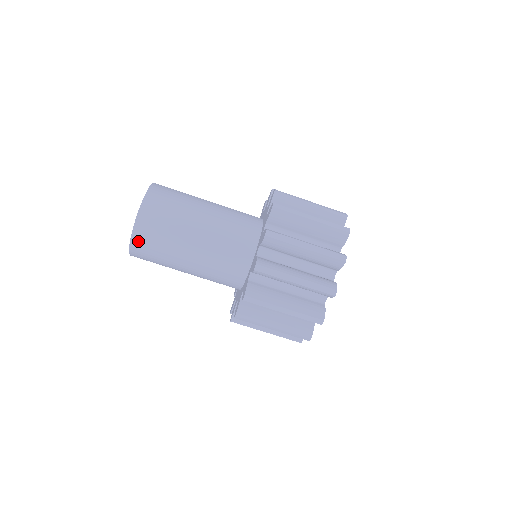
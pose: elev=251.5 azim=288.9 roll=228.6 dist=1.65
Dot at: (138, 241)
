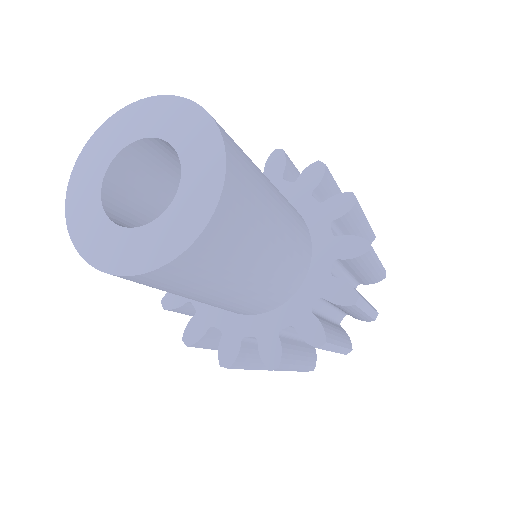
Dot at: (160, 276)
